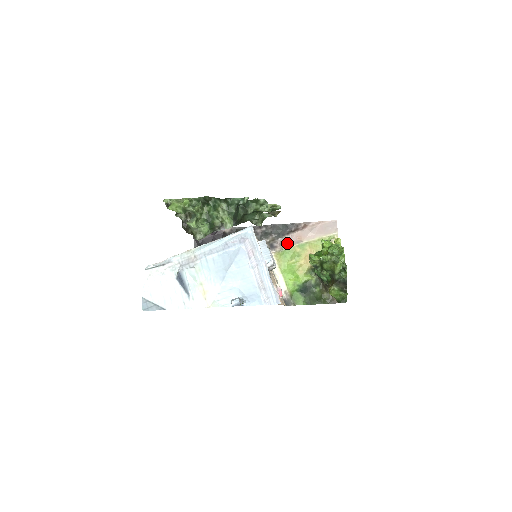
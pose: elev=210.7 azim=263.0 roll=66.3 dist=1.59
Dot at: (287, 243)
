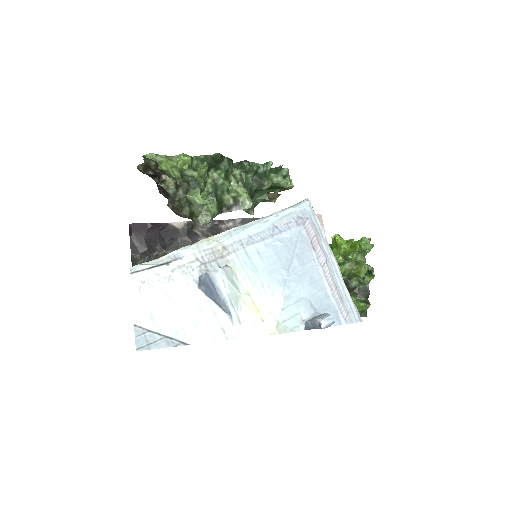
Dot at: occluded
